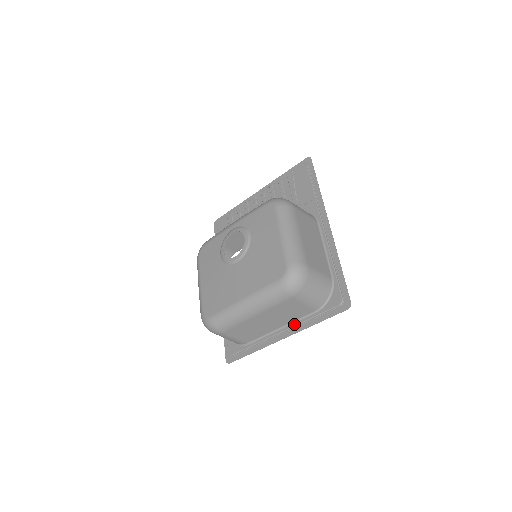
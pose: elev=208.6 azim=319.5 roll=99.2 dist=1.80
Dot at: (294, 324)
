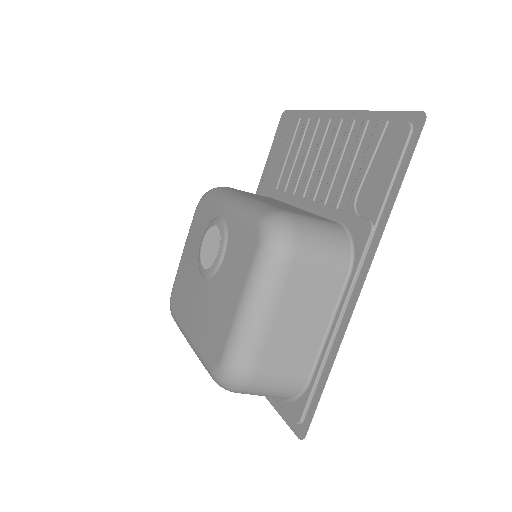
Dot at: occluded
